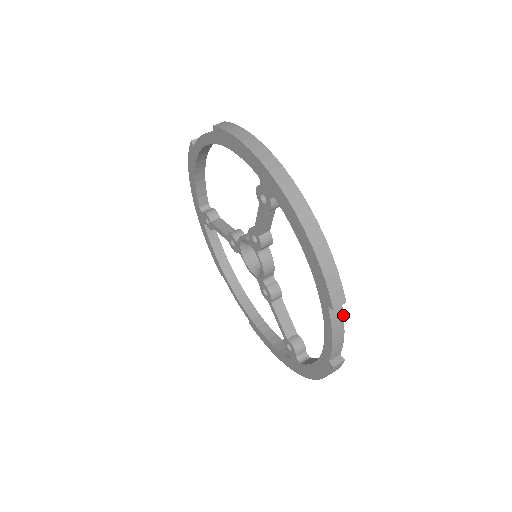
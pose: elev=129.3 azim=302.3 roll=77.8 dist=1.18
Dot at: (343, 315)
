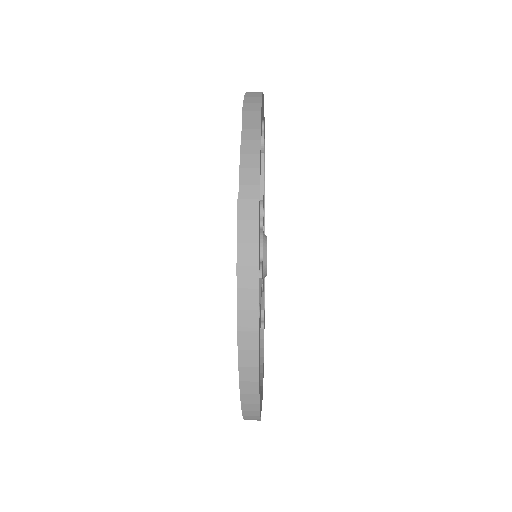
Dot at: occluded
